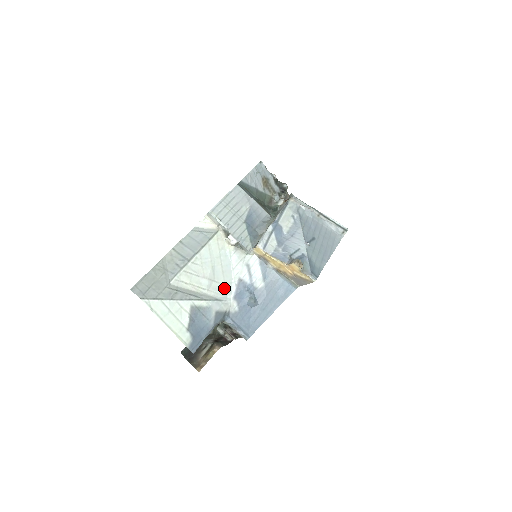
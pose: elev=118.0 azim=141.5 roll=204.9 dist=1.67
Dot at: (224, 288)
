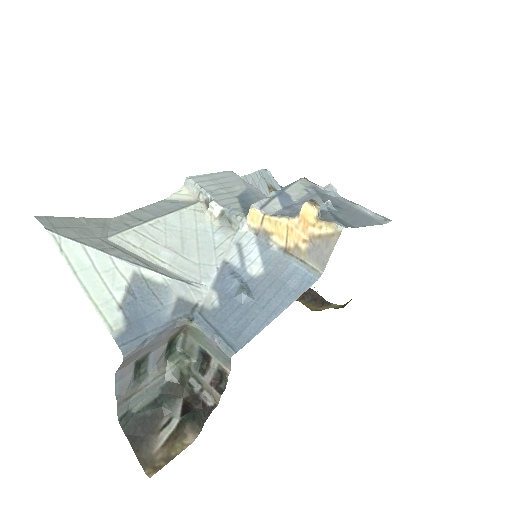
Dot at: (197, 270)
